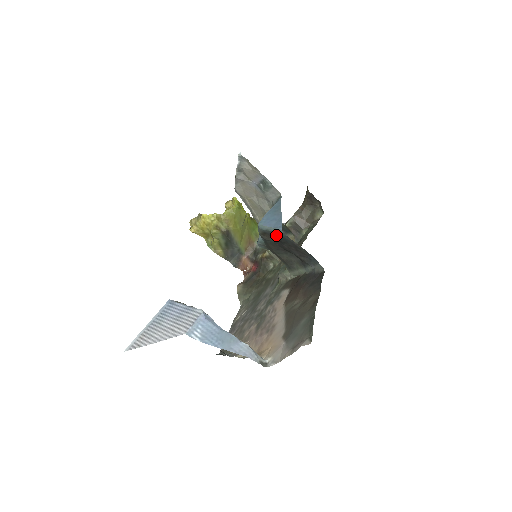
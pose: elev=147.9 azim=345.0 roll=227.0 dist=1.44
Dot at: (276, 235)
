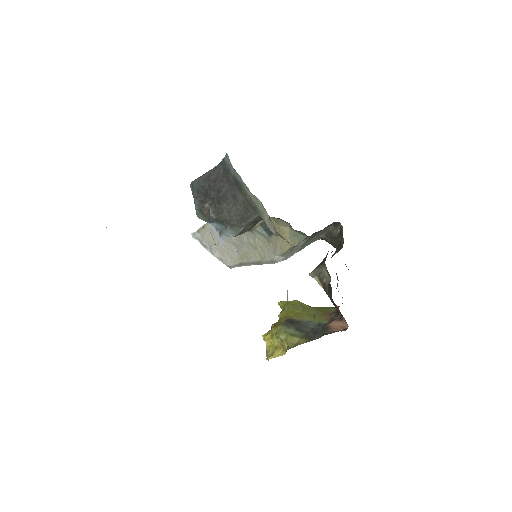
Dot at: (198, 197)
